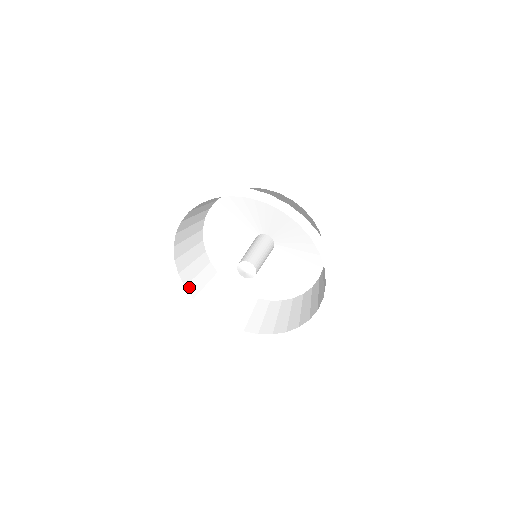
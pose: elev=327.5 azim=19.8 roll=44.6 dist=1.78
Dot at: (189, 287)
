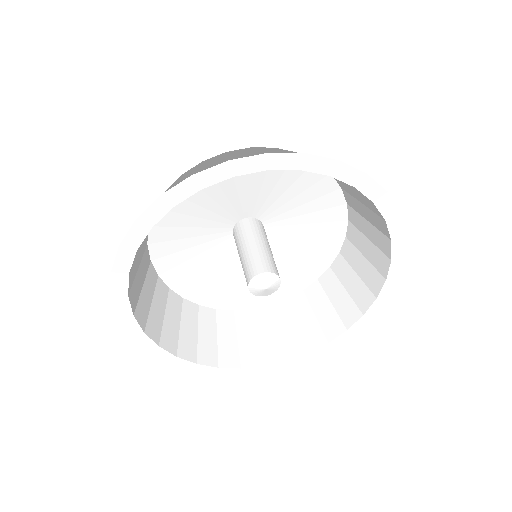
Dot at: (148, 330)
